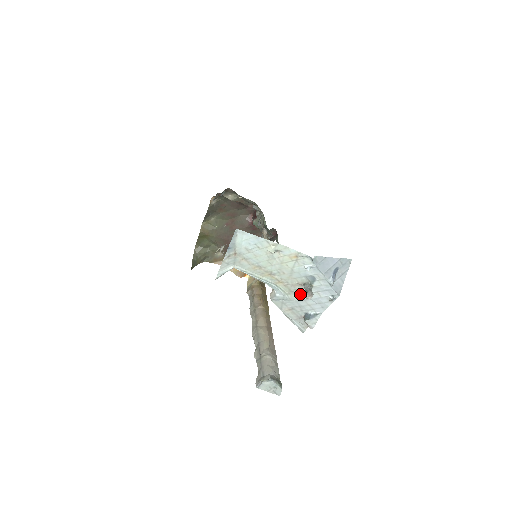
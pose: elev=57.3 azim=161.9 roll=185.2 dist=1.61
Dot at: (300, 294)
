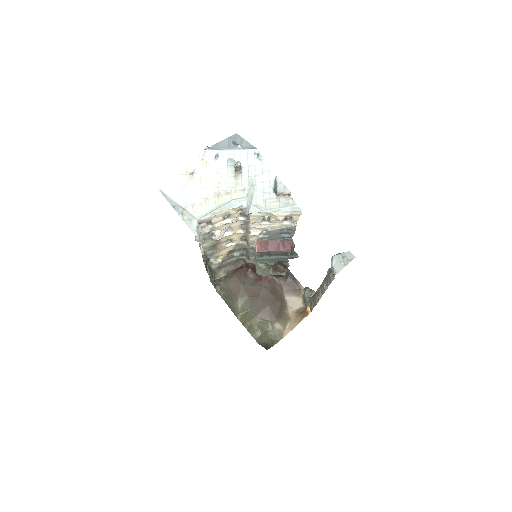
Dot at: (249, 184)
